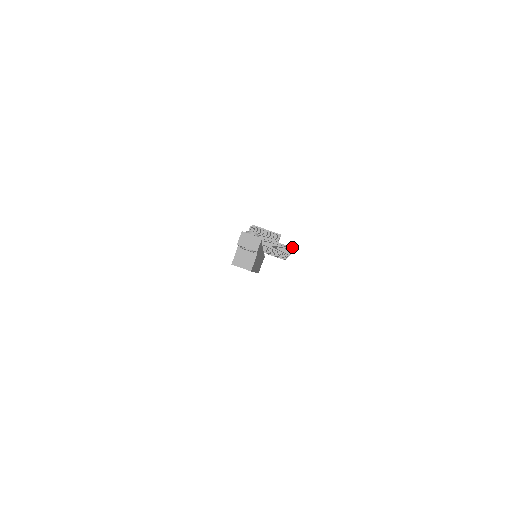
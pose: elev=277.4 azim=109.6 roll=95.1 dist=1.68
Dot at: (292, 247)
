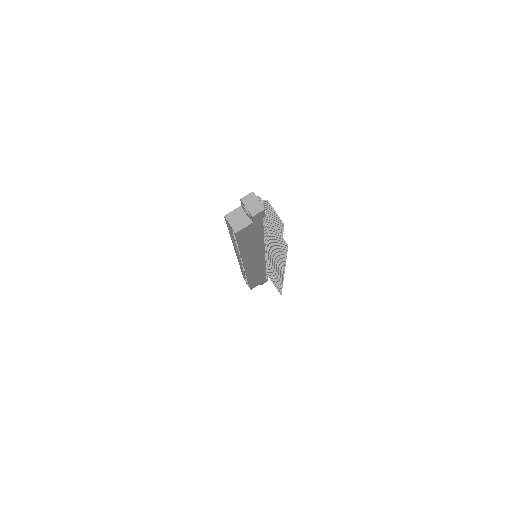
Dot at: occluded
